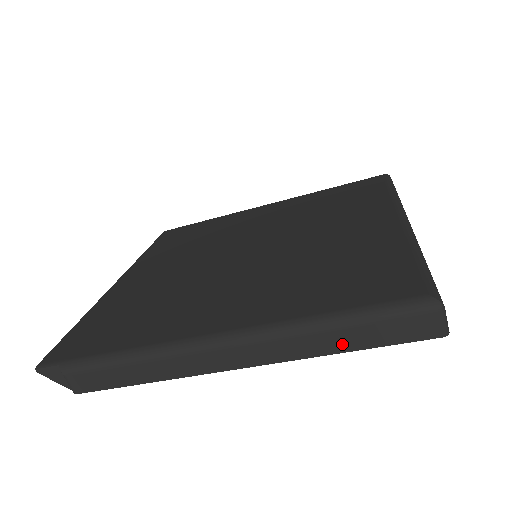
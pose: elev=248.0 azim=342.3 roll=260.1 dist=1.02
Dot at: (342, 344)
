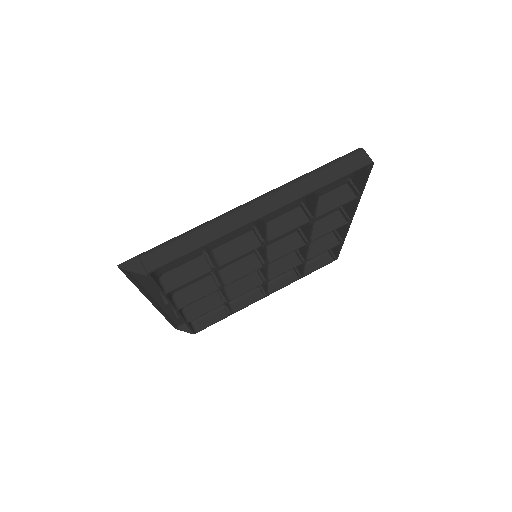
Dot at: (322, 181)
